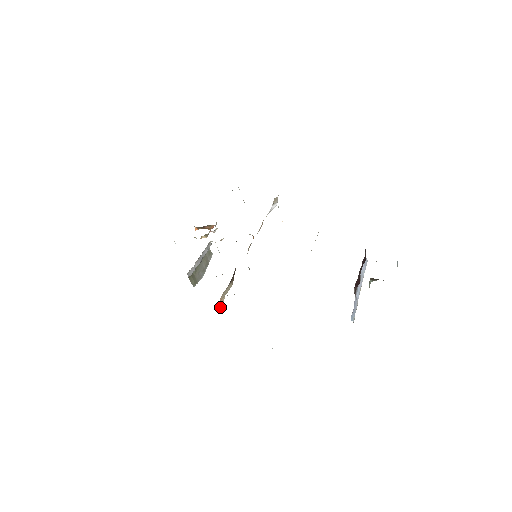
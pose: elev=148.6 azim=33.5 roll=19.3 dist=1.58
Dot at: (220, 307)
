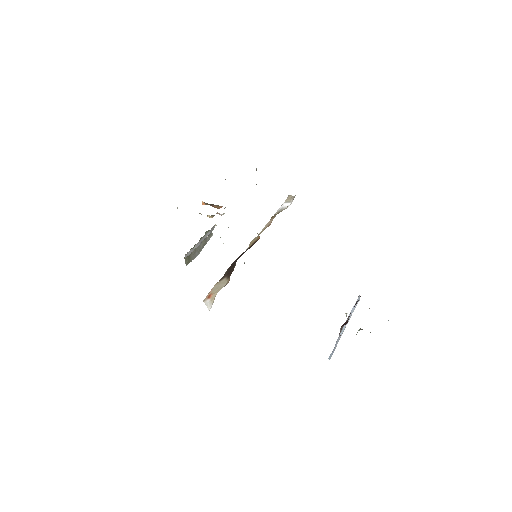
Dot at: (209, 301)
